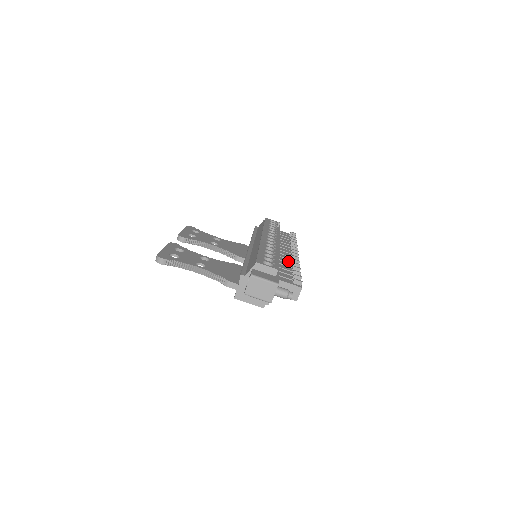
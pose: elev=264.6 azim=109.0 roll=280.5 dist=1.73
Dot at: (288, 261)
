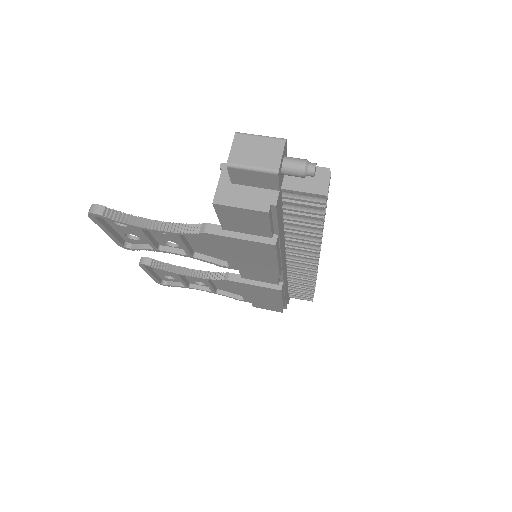
Dot at: occluded
